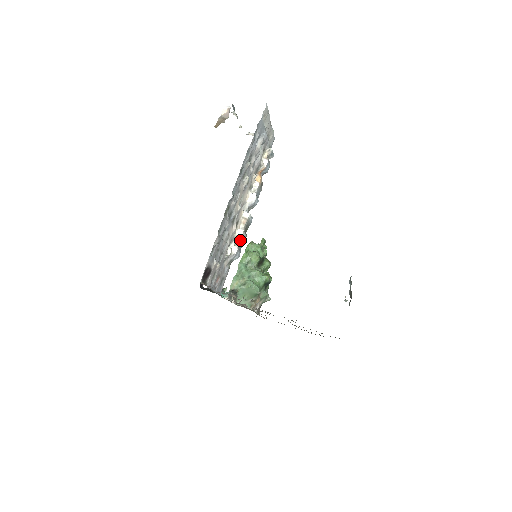
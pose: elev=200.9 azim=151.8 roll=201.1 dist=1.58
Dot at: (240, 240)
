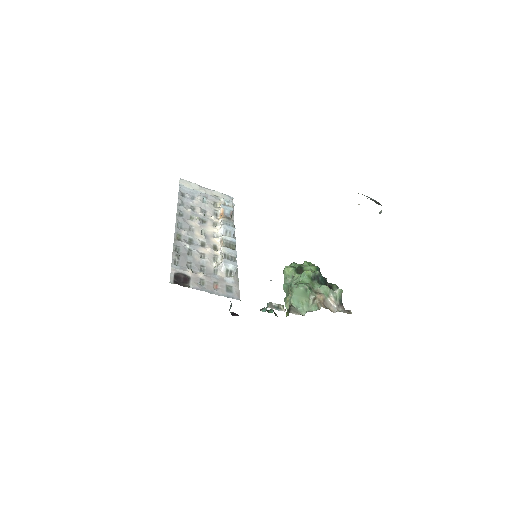
Dot at: (223, 253)
